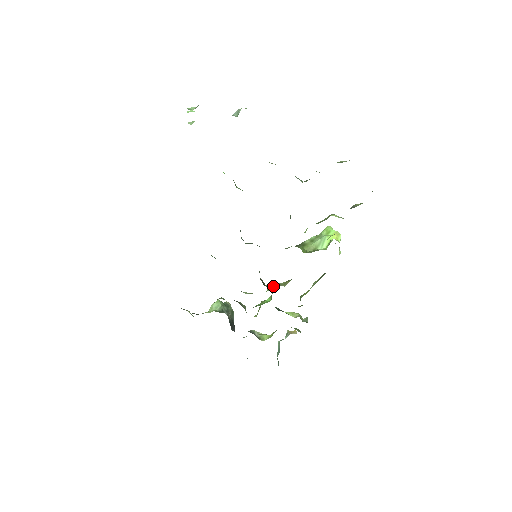
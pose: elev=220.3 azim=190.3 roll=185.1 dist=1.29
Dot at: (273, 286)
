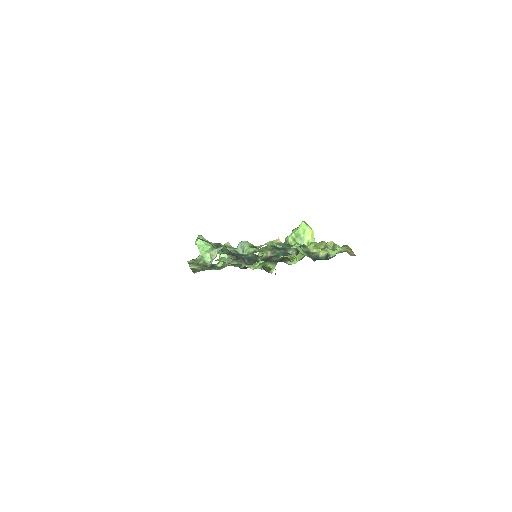
Dot at: (271, 265)
